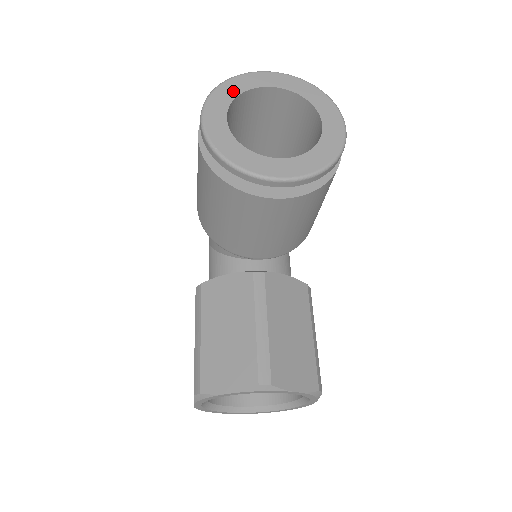
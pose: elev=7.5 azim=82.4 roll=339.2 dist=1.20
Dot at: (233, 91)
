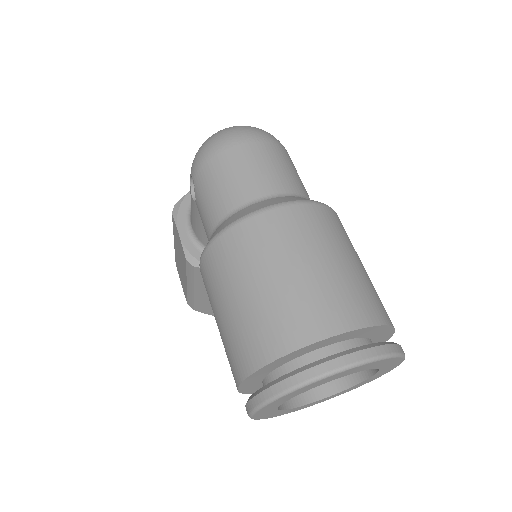
Dot at: (294, 395)
